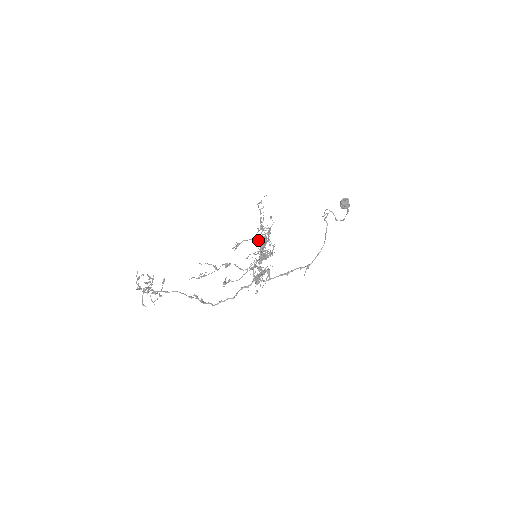
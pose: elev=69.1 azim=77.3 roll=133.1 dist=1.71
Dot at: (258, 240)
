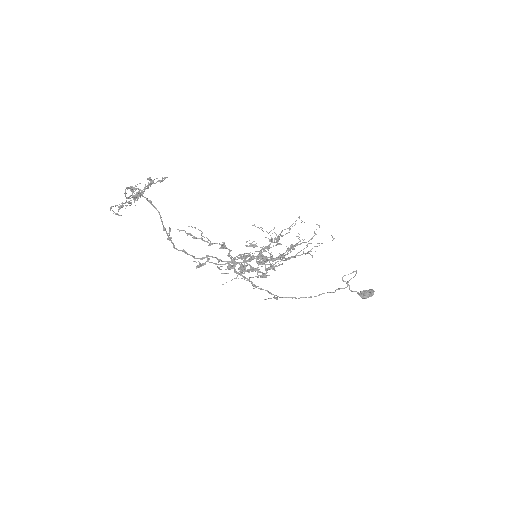
Dot at: (269, 268)
